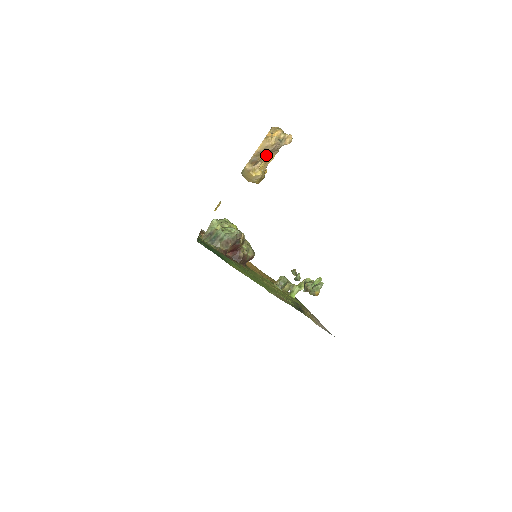
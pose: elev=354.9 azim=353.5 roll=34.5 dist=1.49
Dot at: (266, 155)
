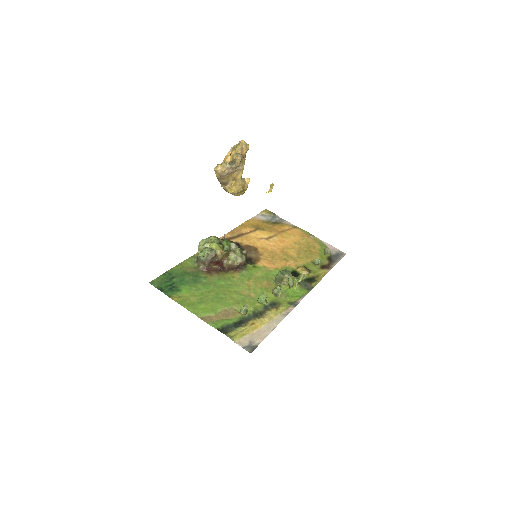
Dot at: (229, 176)
